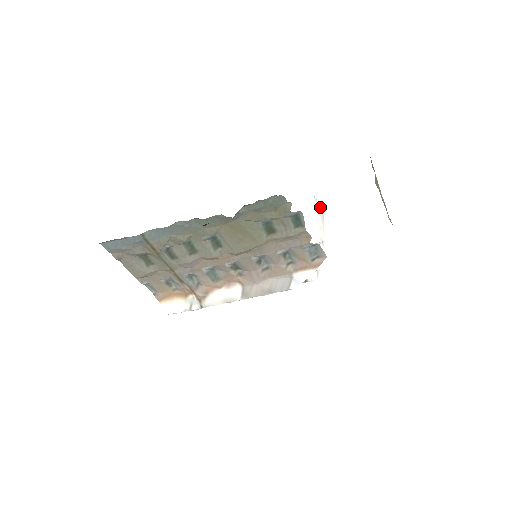
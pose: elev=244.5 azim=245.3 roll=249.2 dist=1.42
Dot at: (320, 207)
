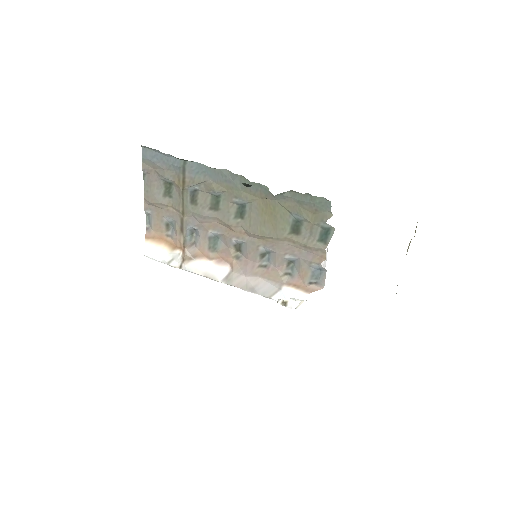
Dot at: (326, 260)
